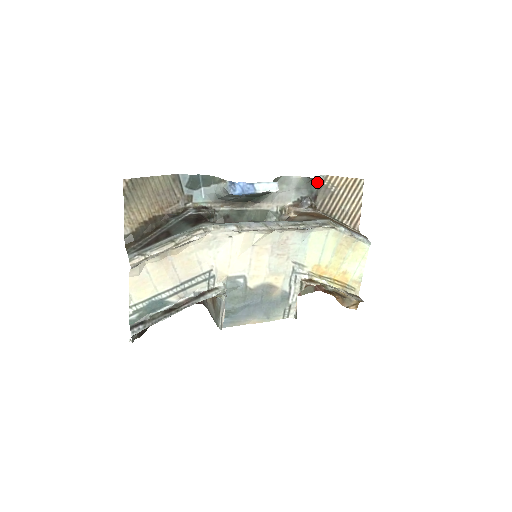
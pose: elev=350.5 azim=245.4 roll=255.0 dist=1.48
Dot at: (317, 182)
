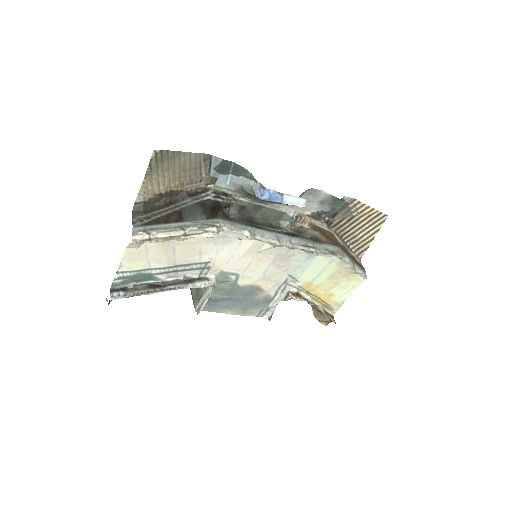
Dot at: (343, 202)
